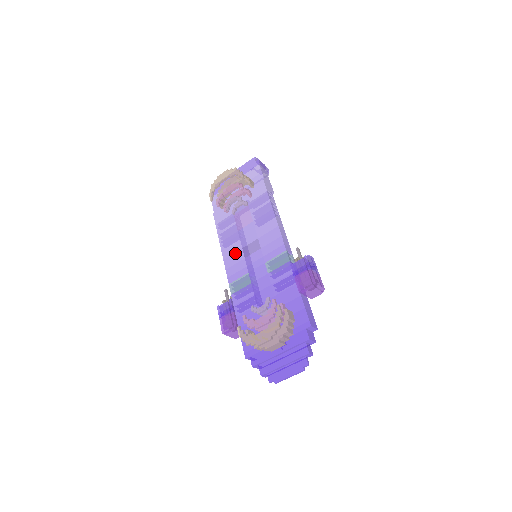
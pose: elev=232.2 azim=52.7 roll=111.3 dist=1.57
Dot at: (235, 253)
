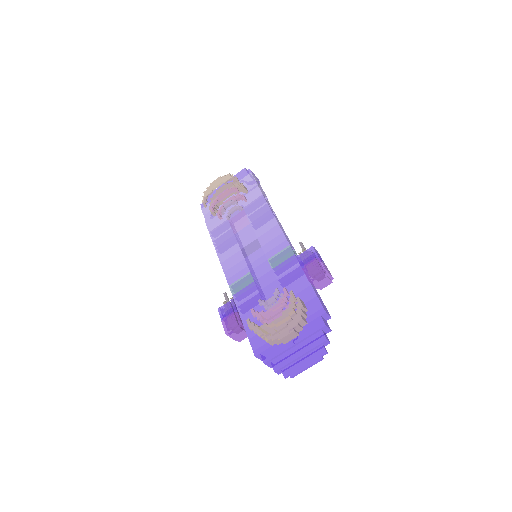
Dot at: (233, 255)
